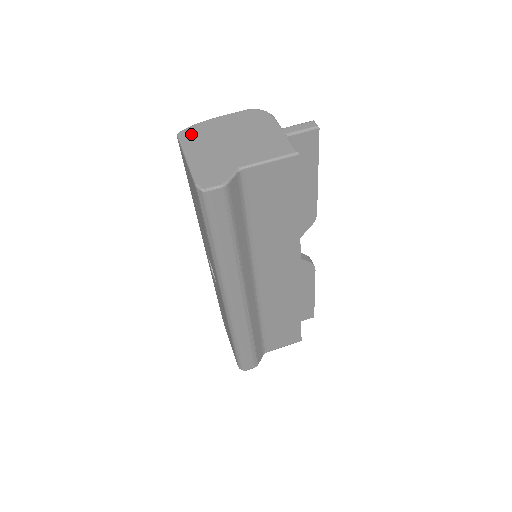
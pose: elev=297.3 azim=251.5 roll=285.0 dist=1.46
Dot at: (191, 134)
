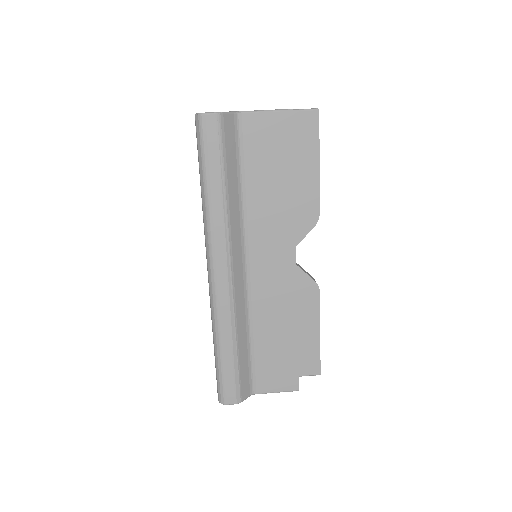
Dot at: occluded
